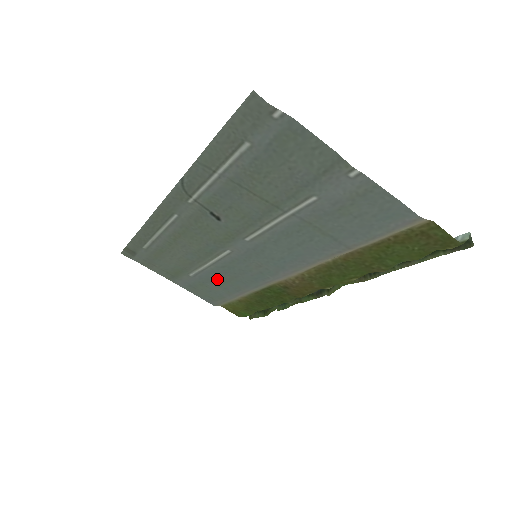
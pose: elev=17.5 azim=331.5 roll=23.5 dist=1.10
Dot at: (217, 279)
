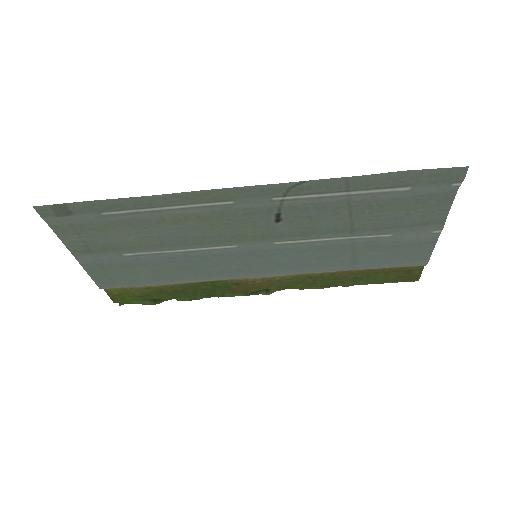
Dot at: (163, 265)
